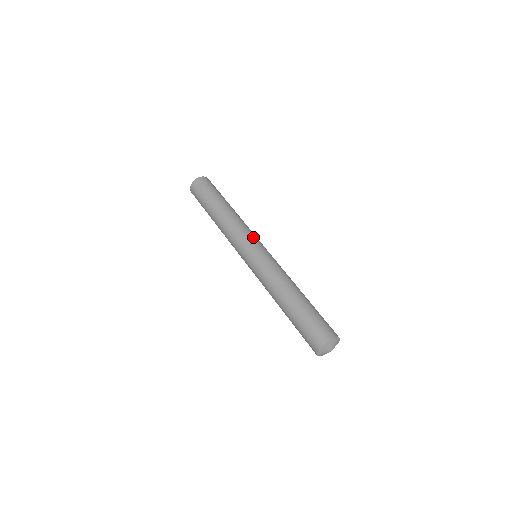
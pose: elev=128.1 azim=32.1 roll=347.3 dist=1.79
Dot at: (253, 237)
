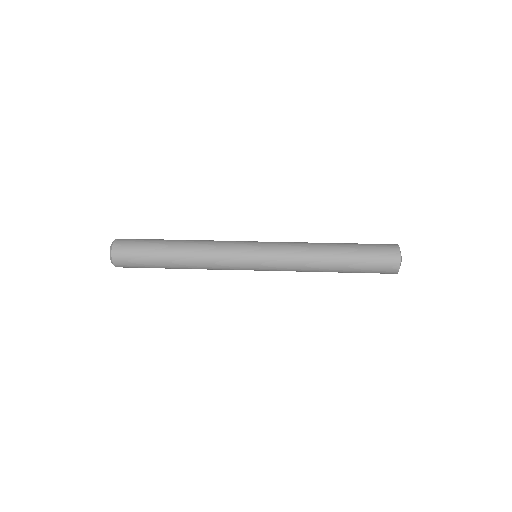
Dot at: occluded
